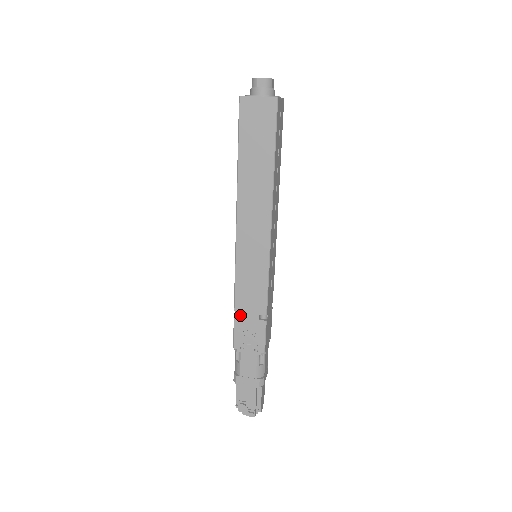
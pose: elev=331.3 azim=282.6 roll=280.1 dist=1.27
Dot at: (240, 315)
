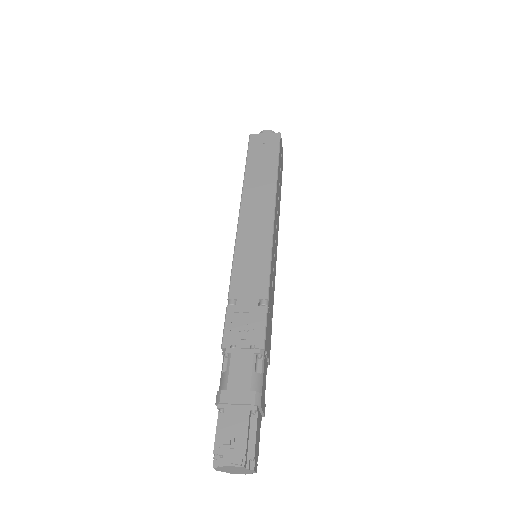
Dot at: (235, 304)
